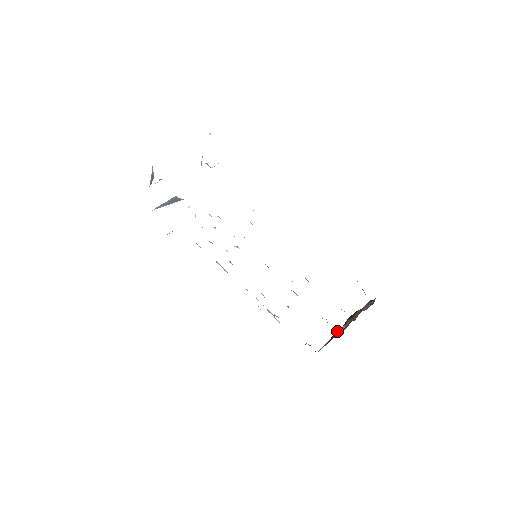
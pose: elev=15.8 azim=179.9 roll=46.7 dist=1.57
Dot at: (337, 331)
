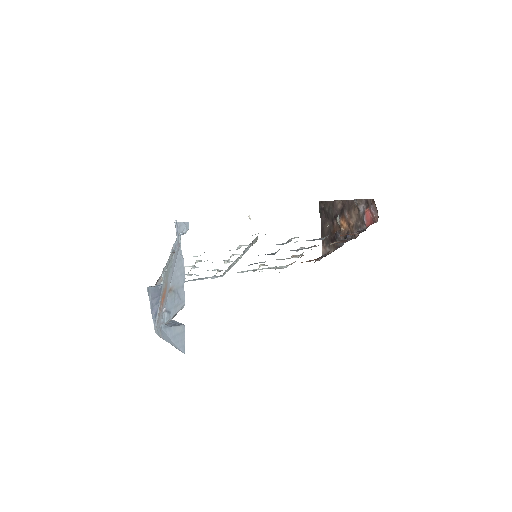
Dot at: (339, 236)
